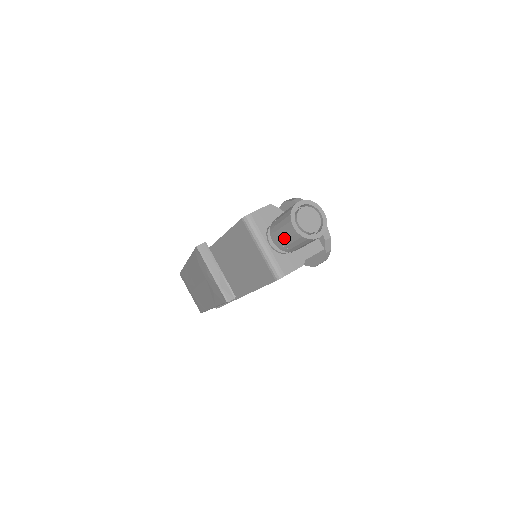
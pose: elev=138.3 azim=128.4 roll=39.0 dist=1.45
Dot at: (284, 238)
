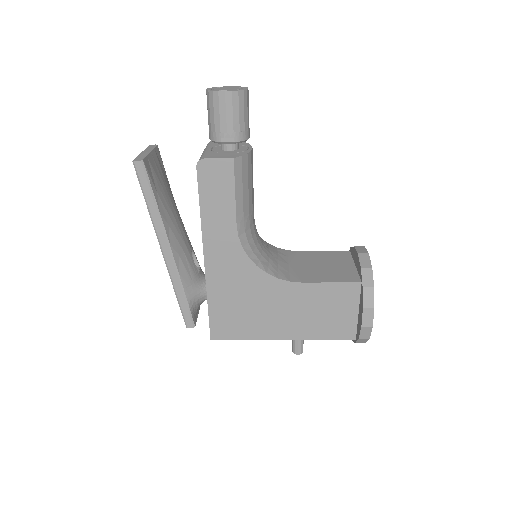
Dot at: (208, 116)
